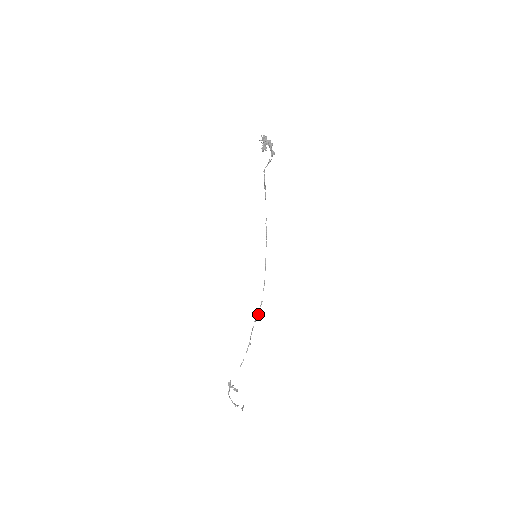
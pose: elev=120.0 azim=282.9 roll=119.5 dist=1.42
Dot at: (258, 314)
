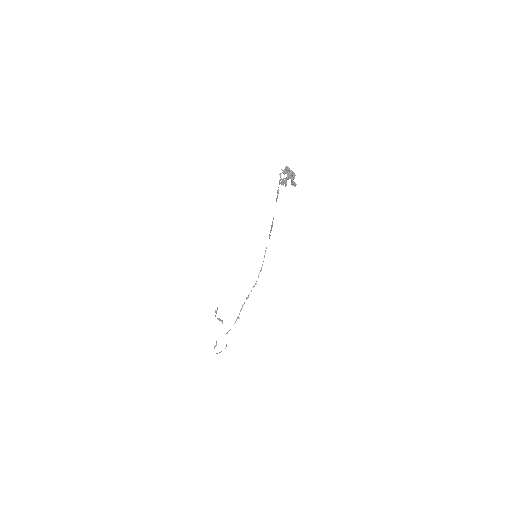
Dot at: occluded
